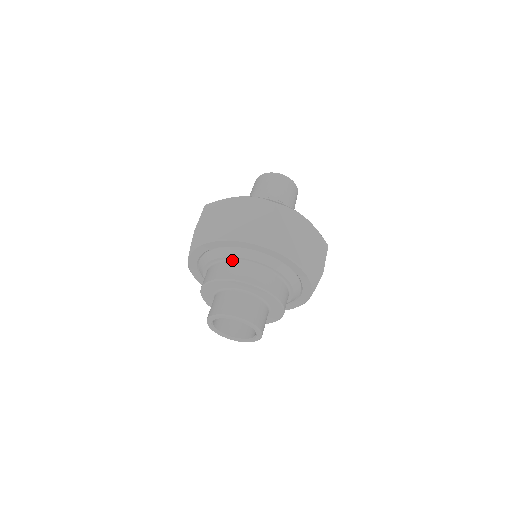
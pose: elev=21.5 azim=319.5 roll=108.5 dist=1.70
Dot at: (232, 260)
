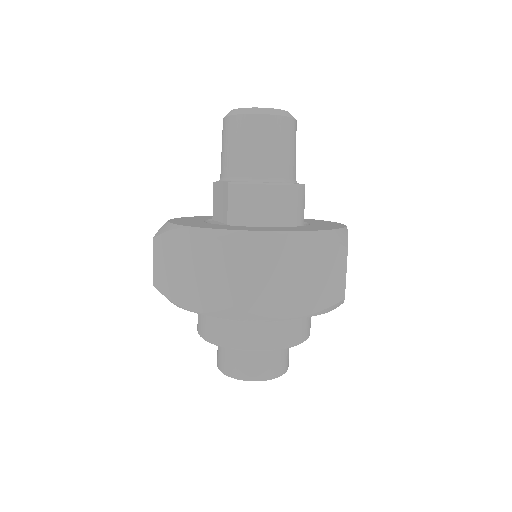
Dot at: occluded
